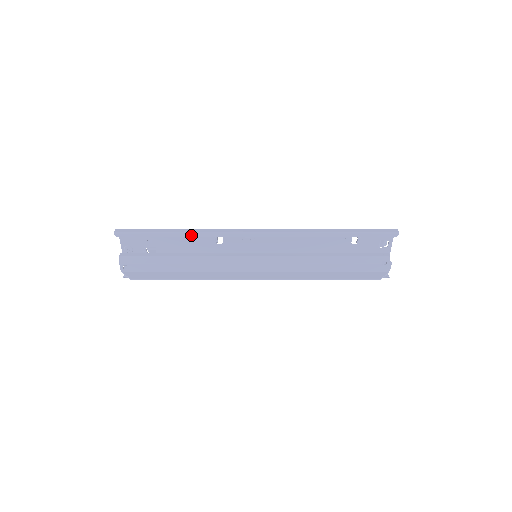
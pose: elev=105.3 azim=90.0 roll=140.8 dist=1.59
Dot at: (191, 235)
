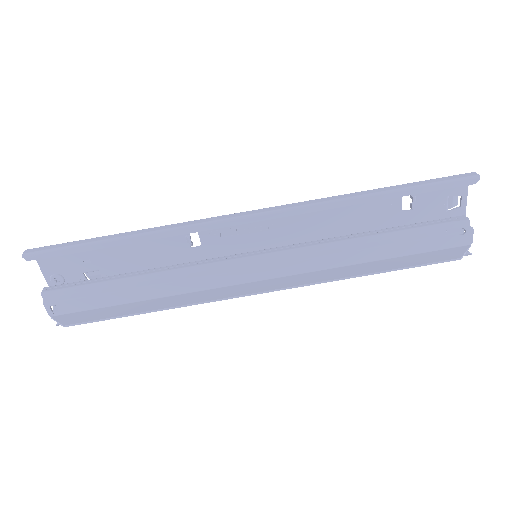
Dot at: (145, 238)
